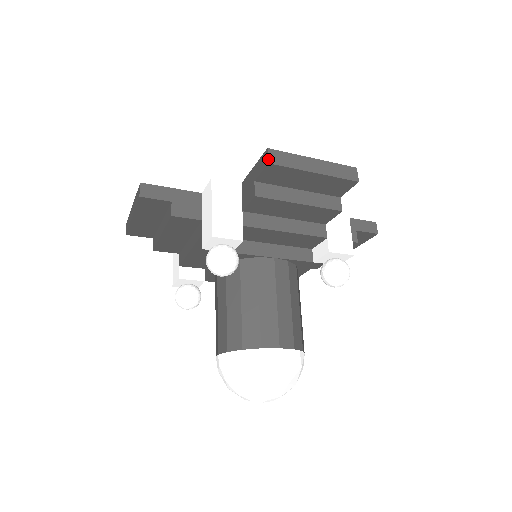
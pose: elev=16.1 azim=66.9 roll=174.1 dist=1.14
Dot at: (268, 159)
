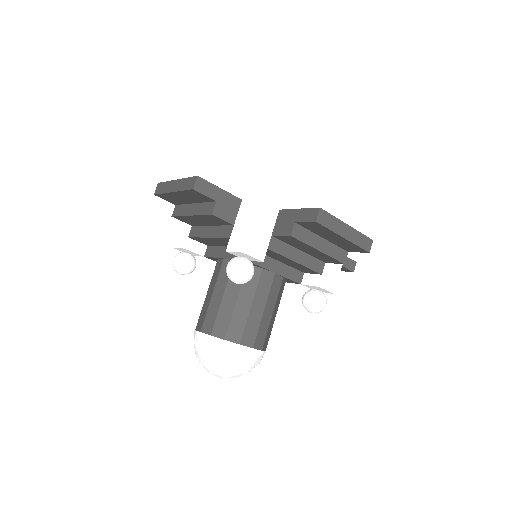
Dot at: (317, 218)
